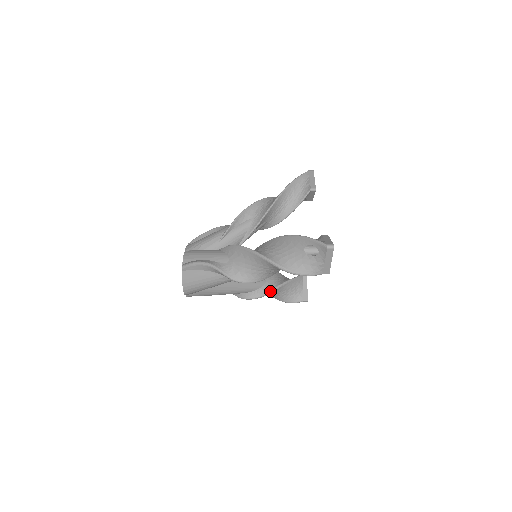
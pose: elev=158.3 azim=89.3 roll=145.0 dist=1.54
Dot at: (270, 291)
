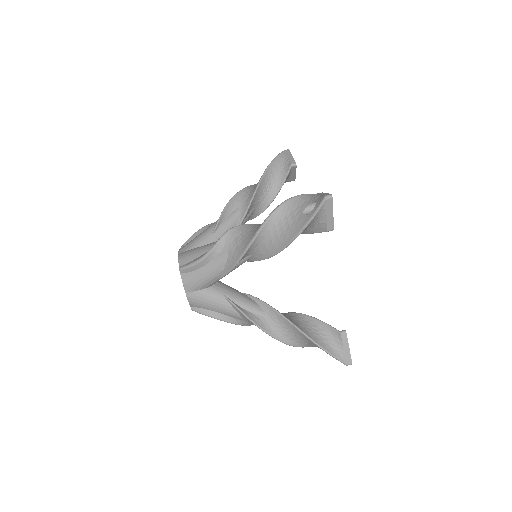
Dot at: occluded
